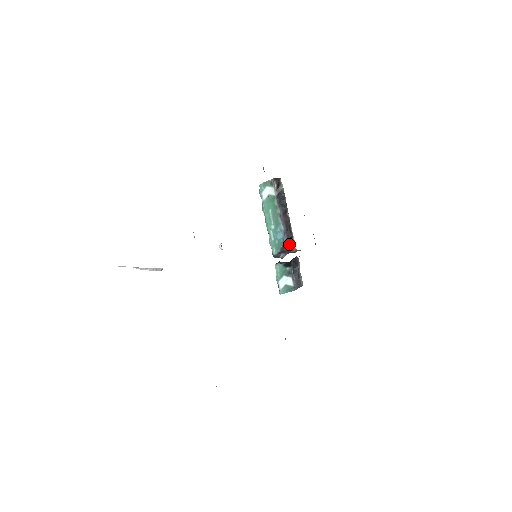
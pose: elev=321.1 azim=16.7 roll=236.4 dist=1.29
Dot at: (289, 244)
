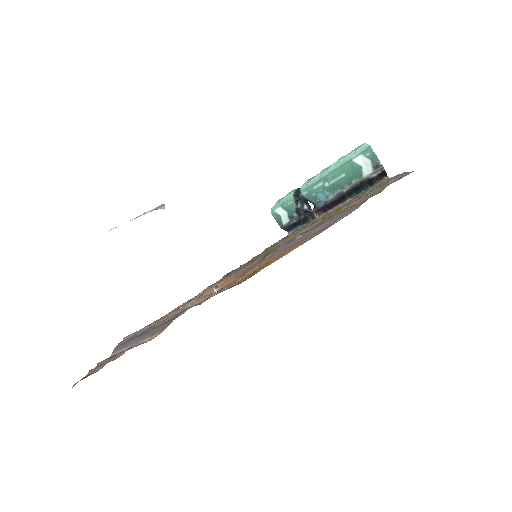
Dot at: (318, 210)
